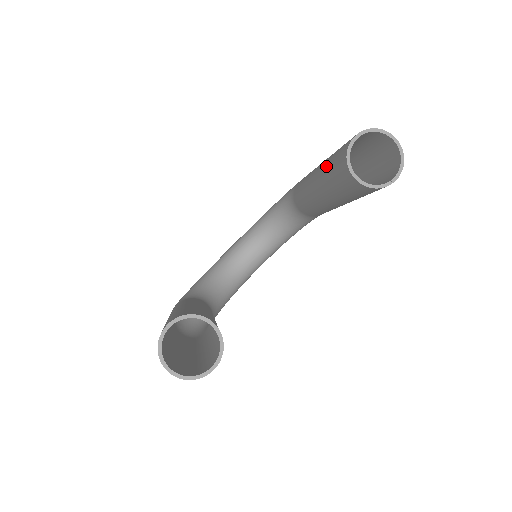
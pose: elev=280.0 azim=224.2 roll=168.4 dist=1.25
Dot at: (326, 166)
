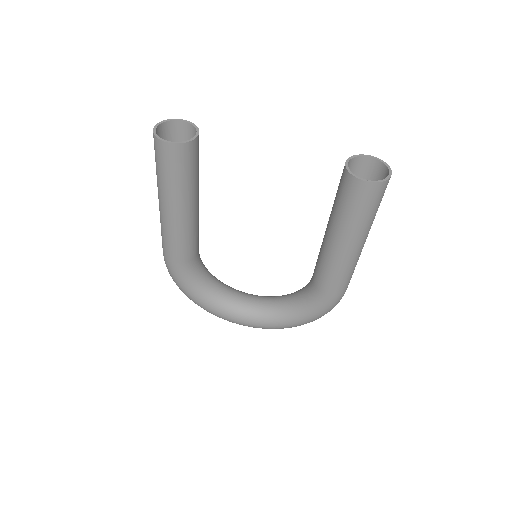
Dot at: occluded
